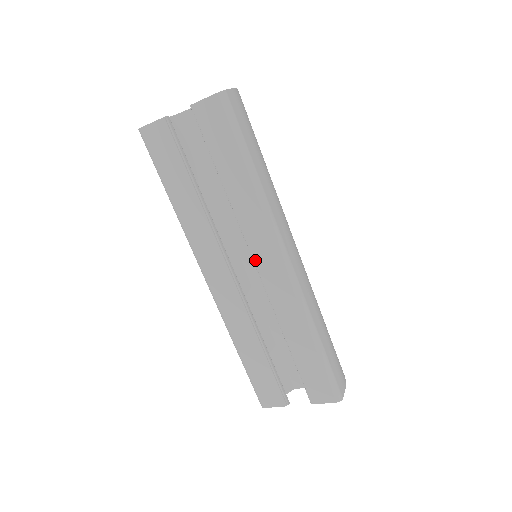
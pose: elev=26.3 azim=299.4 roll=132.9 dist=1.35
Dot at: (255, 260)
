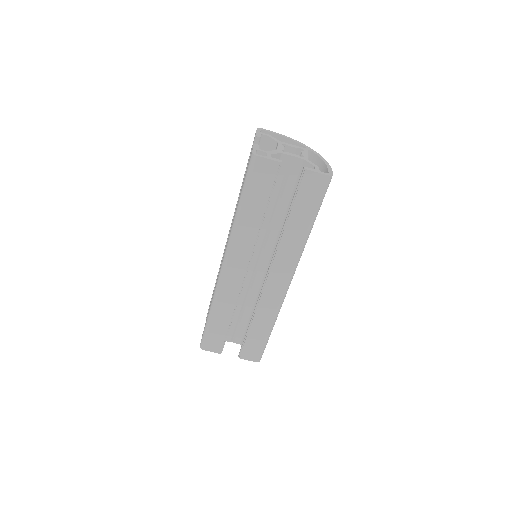
Dot at: (271, 272)
